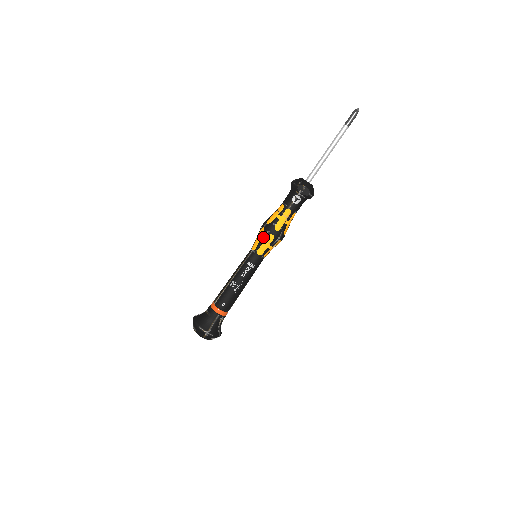
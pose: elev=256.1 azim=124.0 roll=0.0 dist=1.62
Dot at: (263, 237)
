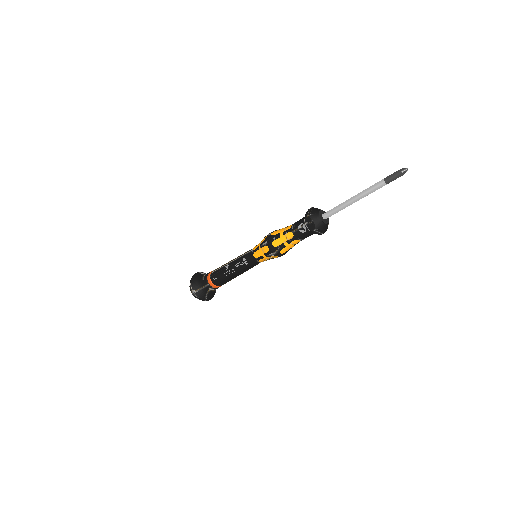
Dot at: (262, 244)
